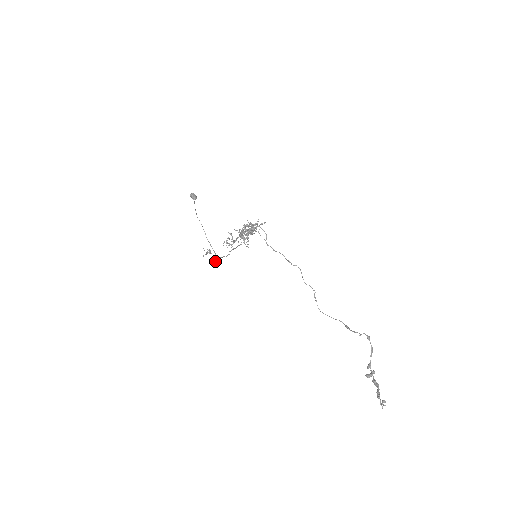
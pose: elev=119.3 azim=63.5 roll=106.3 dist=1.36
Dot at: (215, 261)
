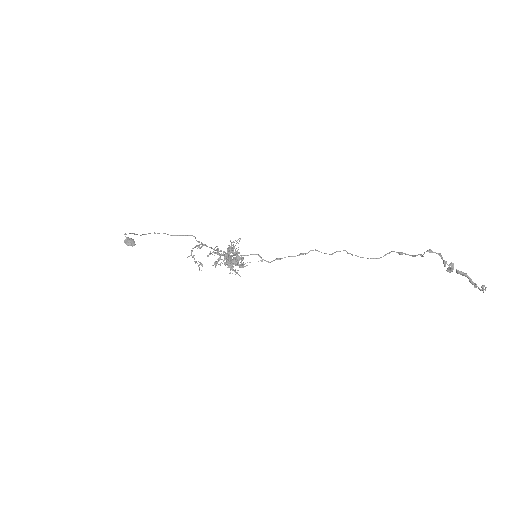
Dot at: (202, 246)
